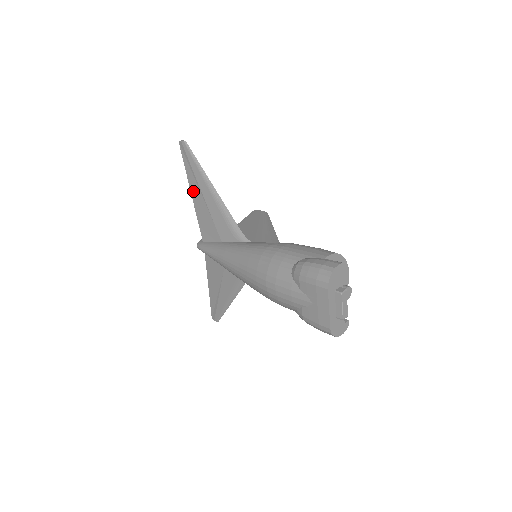
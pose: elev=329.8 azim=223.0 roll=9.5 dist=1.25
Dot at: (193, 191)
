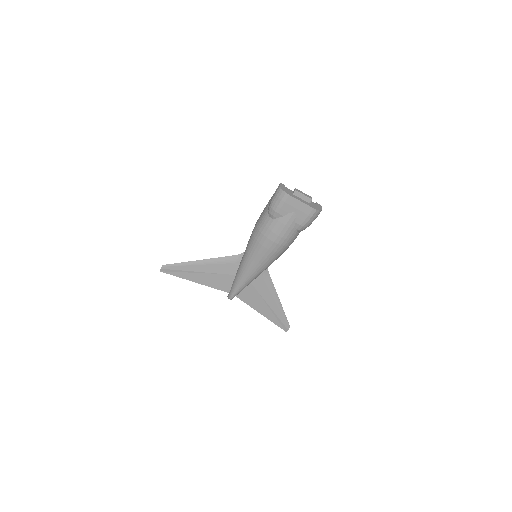
Dot at: (195, 280)
